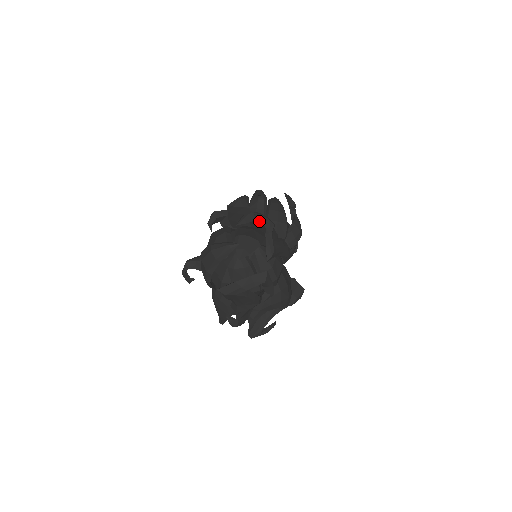
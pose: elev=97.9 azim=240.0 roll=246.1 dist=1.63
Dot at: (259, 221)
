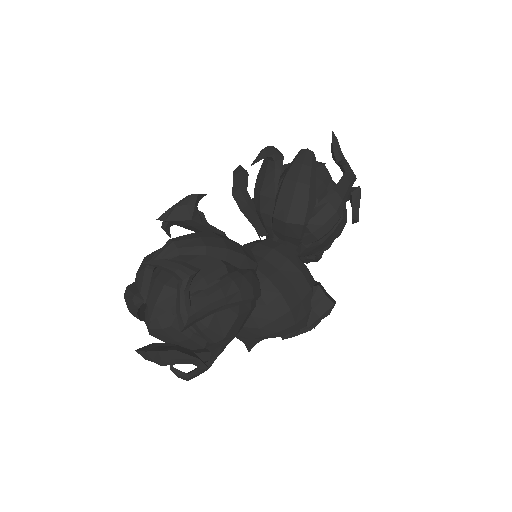
Dot at: (188, 254)
